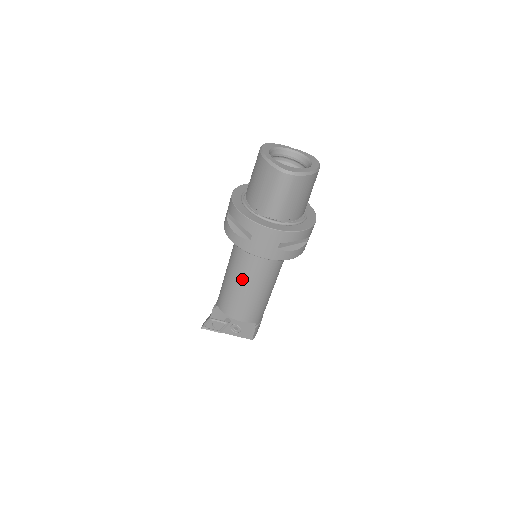
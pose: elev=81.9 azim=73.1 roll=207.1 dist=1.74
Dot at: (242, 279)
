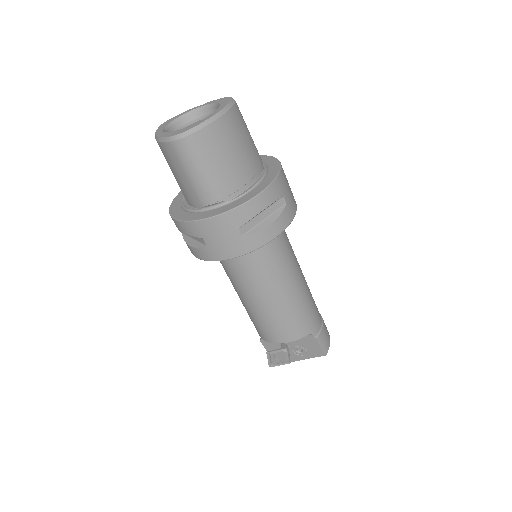
Dot at: (248, 293)
